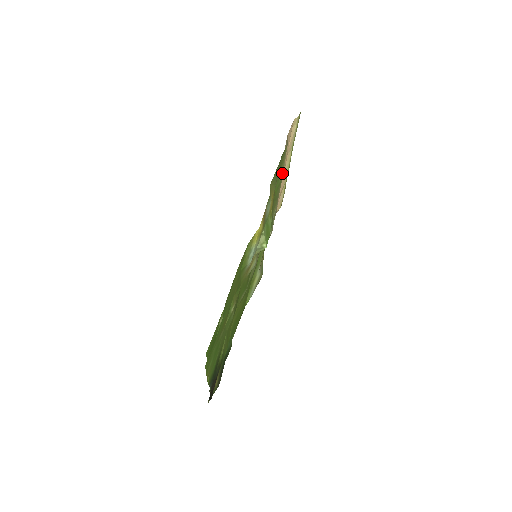
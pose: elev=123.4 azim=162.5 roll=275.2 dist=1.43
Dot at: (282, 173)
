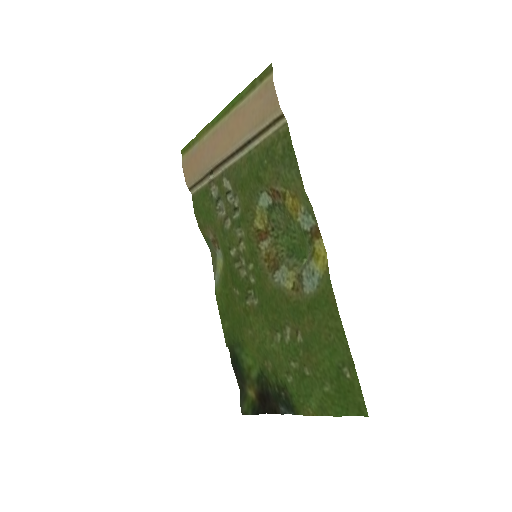
Dot at: (257, 148)
